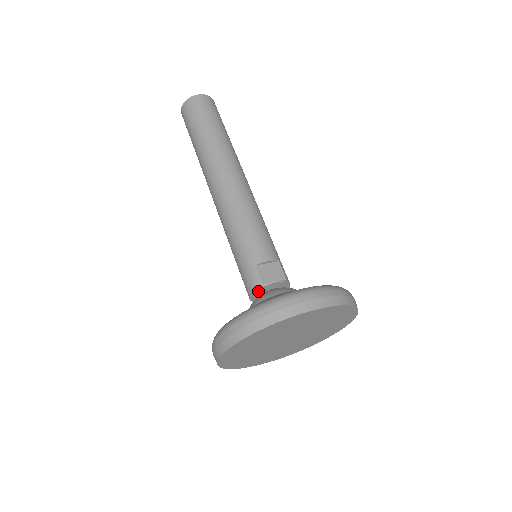
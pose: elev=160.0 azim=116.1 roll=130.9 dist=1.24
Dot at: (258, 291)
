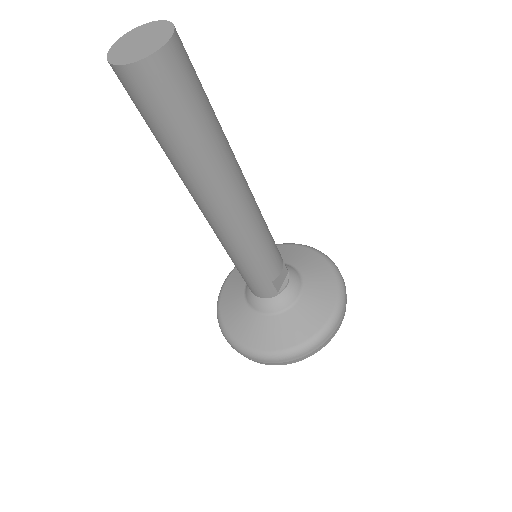
Dot at: (270, 295)
